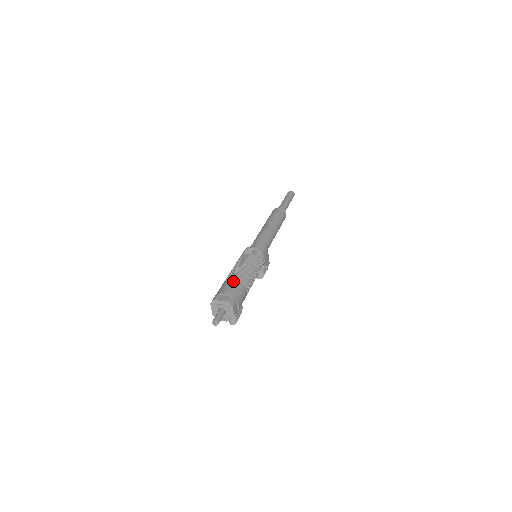
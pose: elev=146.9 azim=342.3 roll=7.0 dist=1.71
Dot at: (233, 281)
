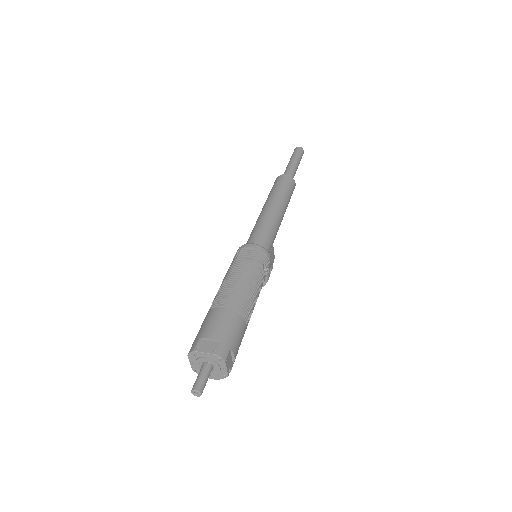
Dot at: (224, 312)
